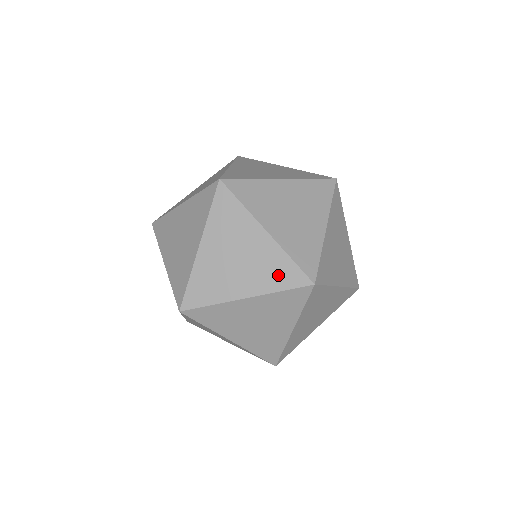
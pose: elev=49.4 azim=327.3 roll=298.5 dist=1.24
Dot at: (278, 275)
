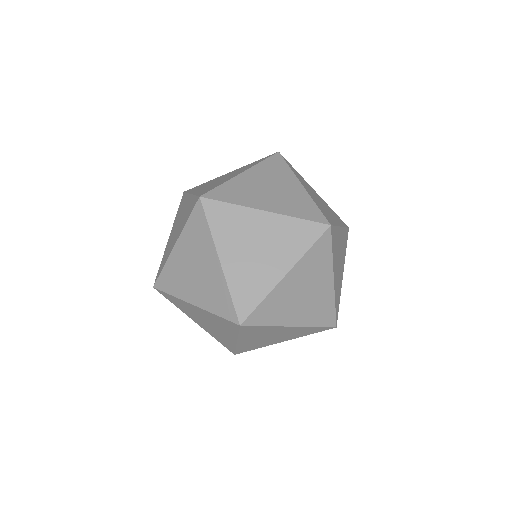
Dot at: (307, 332)
